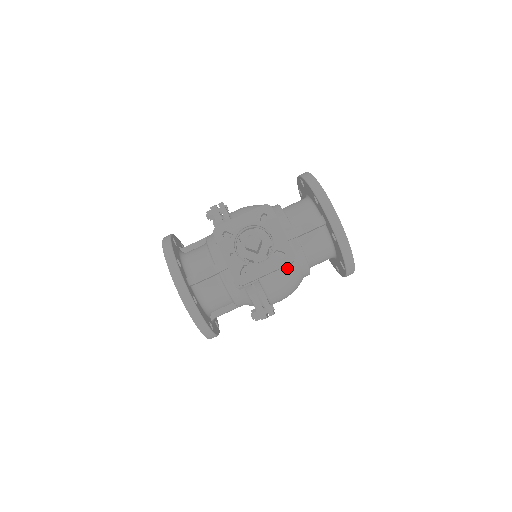
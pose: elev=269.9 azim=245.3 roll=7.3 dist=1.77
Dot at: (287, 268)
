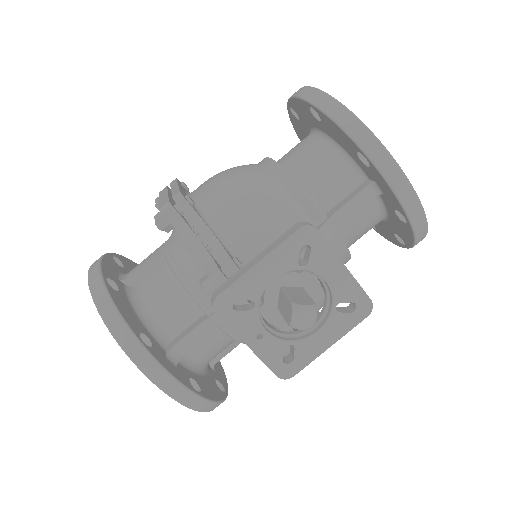
Dot at: occluded
